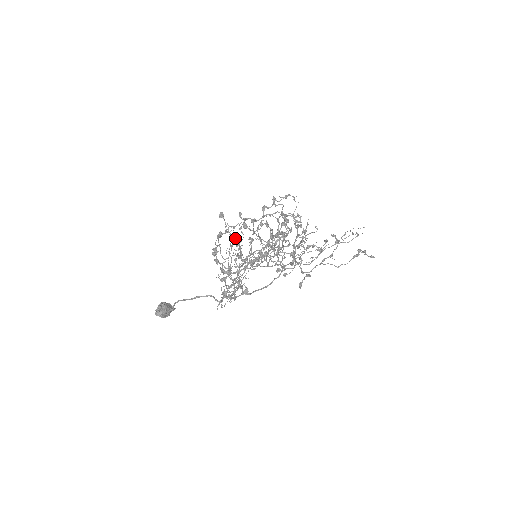
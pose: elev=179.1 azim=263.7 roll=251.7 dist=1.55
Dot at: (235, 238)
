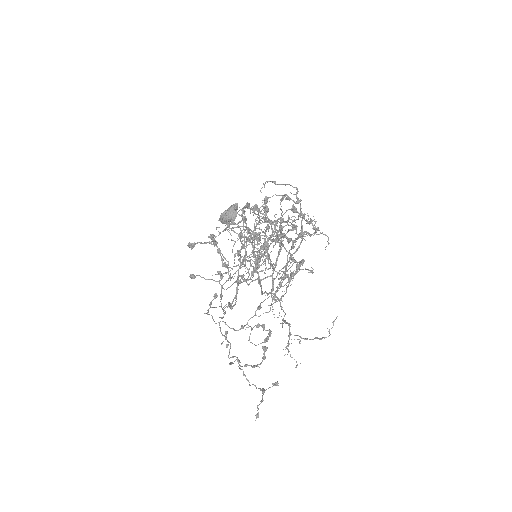
Dot at: (220, 252)
